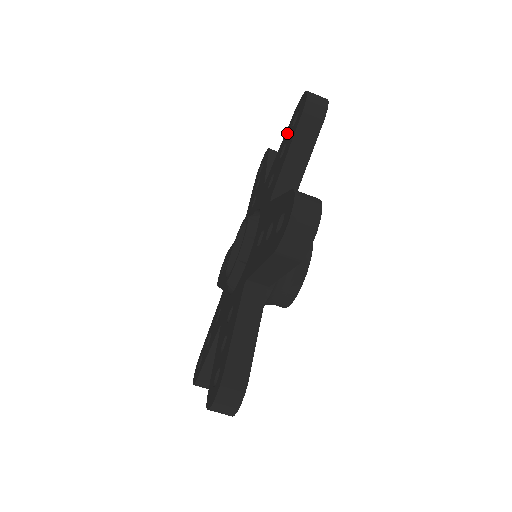
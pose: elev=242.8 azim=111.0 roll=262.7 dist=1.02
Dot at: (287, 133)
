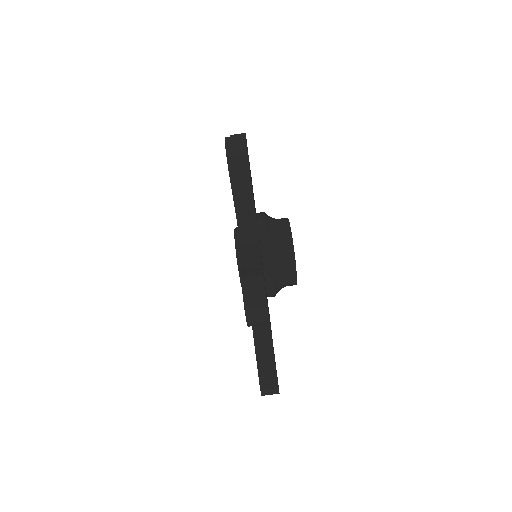
Dot at: occluded
